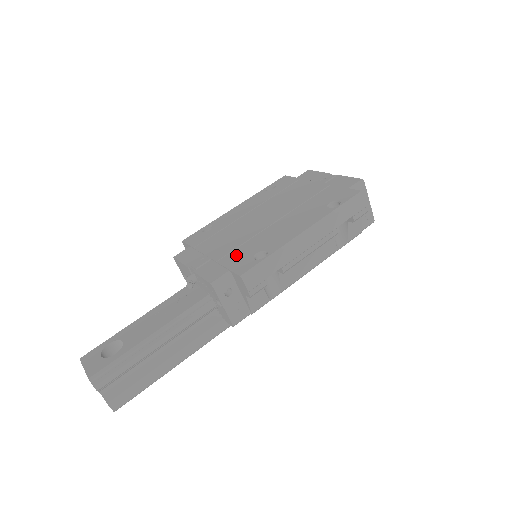
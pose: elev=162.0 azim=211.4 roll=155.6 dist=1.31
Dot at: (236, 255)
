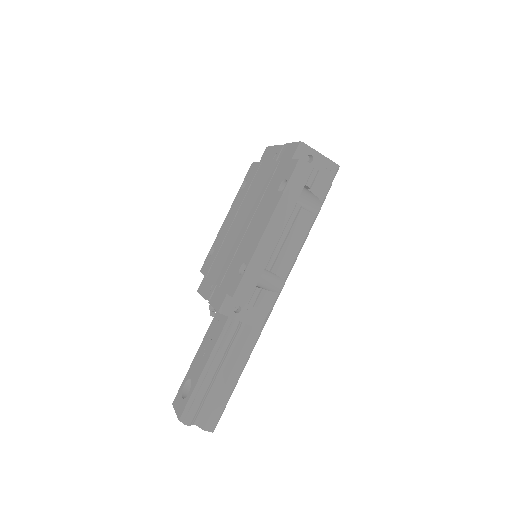
Dot at: (229, 275)
